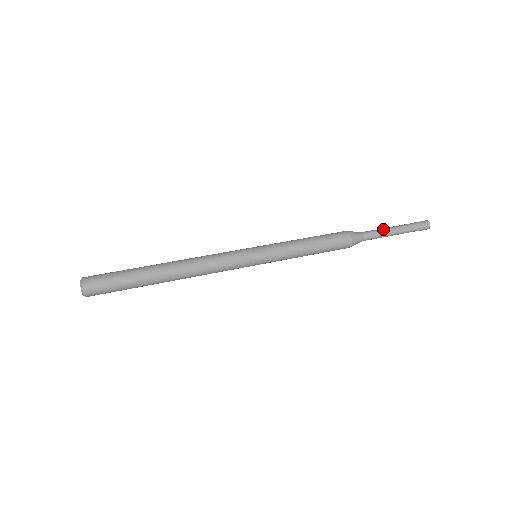
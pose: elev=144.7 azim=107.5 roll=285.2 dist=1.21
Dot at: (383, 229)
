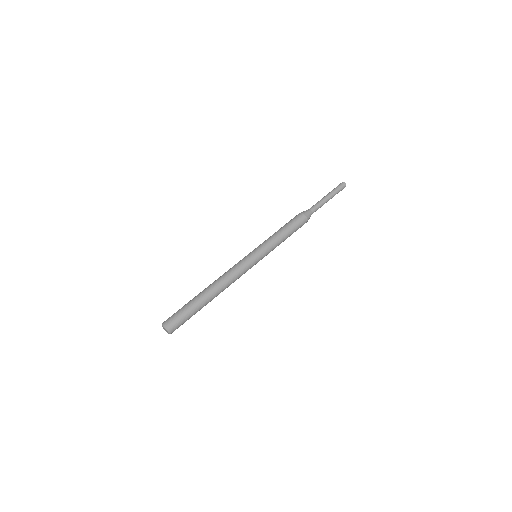
Dot at: (319, 201)
